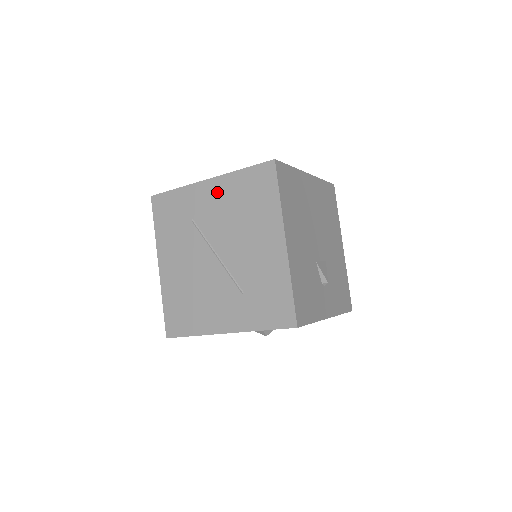
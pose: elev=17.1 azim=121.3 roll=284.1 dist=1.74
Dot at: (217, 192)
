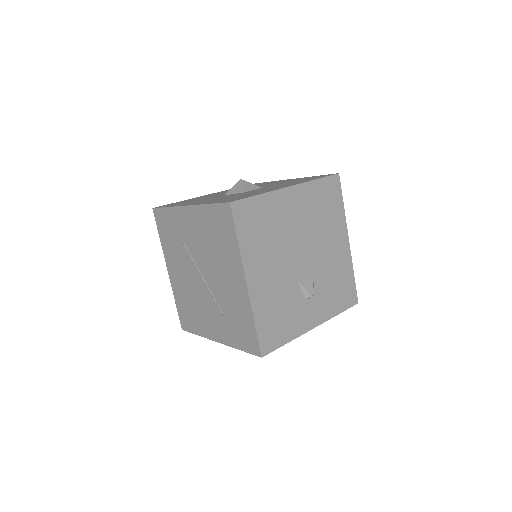
Dot at: (194, 220)
